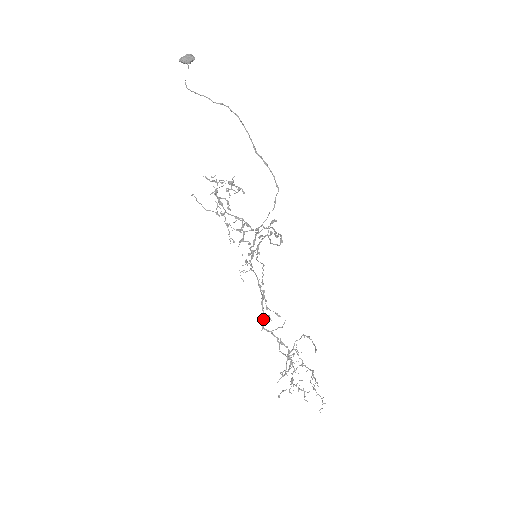
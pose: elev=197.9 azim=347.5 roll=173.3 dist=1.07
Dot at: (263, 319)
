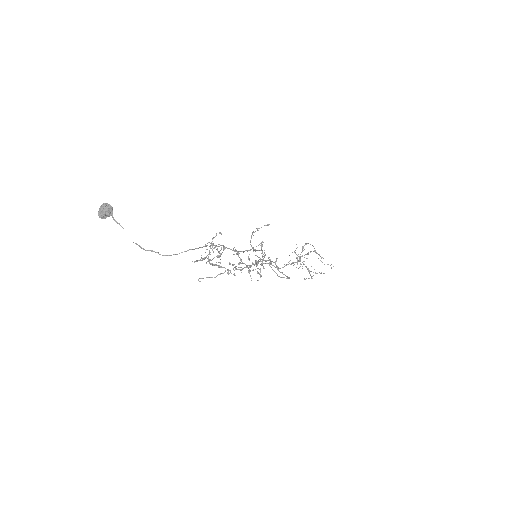
Dot at: occluded
